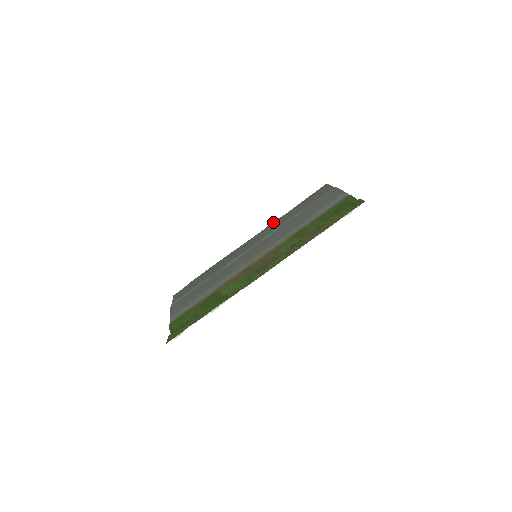
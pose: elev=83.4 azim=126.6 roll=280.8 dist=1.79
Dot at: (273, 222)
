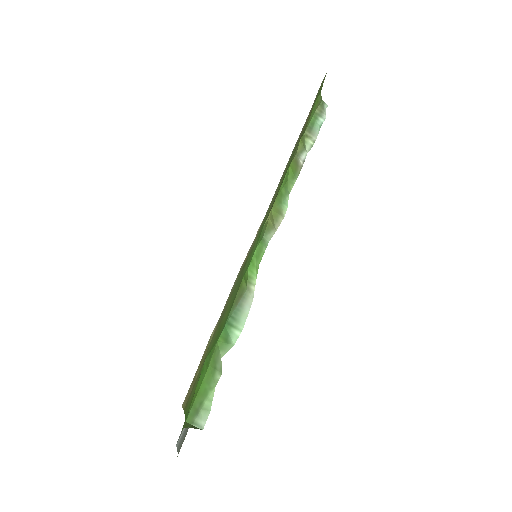
Dot at: occluded
